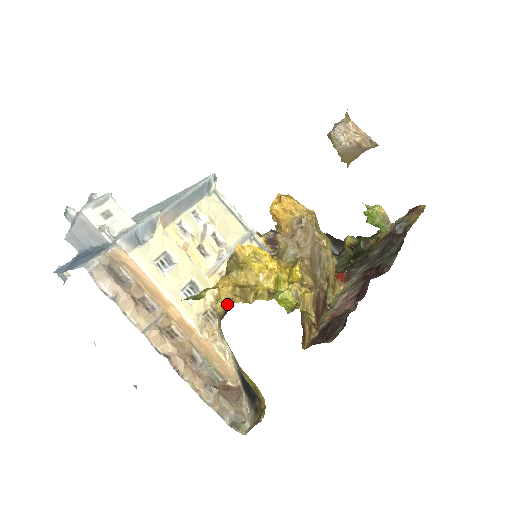
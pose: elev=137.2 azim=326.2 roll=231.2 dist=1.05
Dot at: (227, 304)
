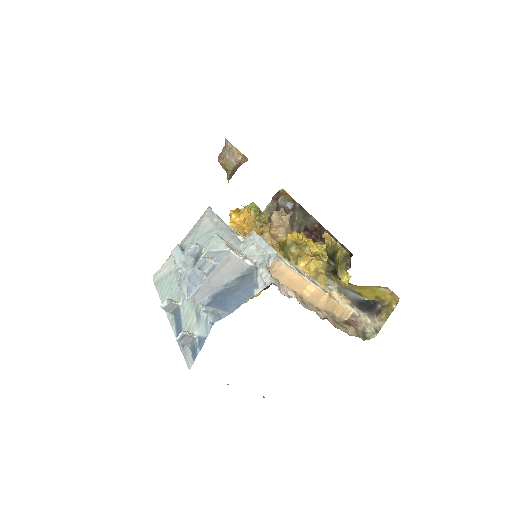
Dot at: (324, 267)
